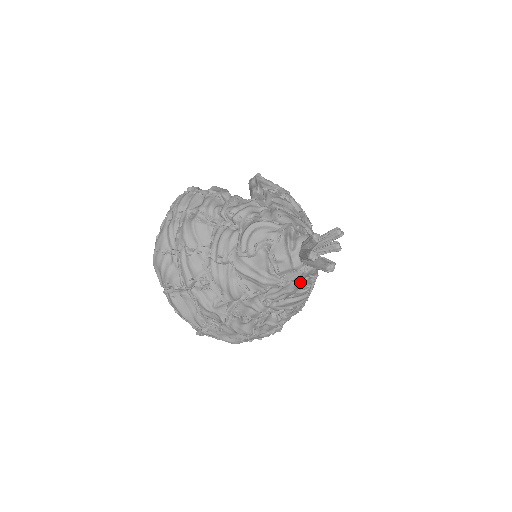
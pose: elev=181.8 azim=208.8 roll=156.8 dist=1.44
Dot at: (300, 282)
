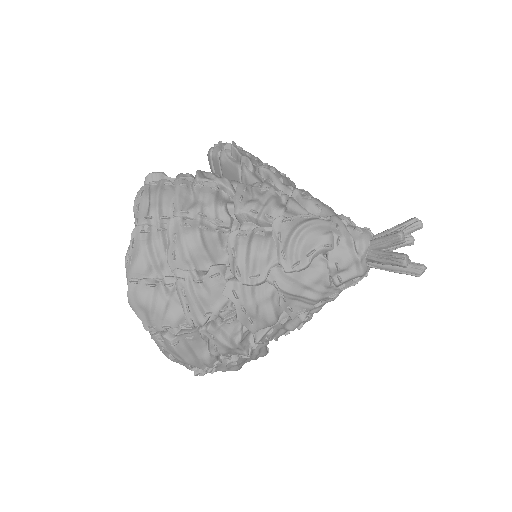
Dot at: occluded
